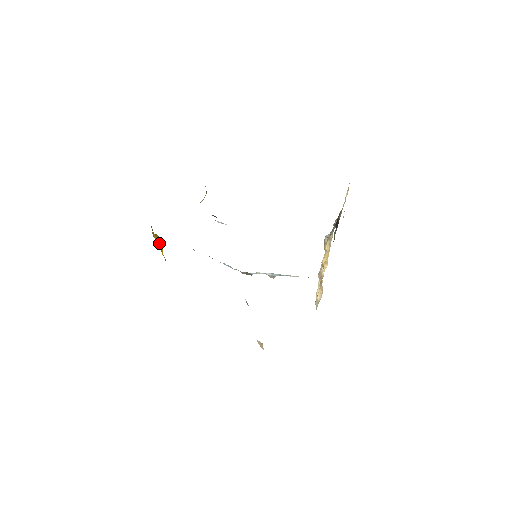
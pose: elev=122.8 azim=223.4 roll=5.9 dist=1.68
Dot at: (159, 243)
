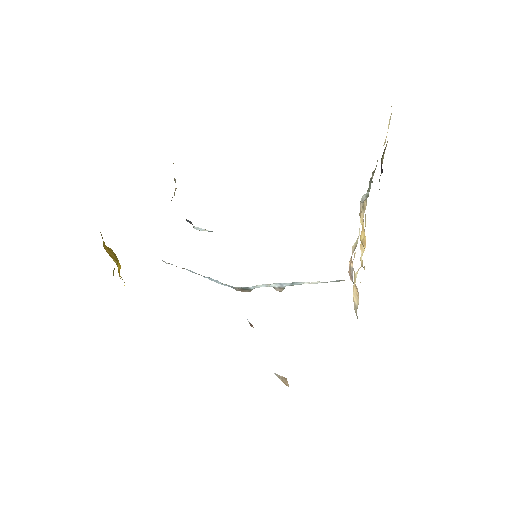
Dot at: (114, 259)
